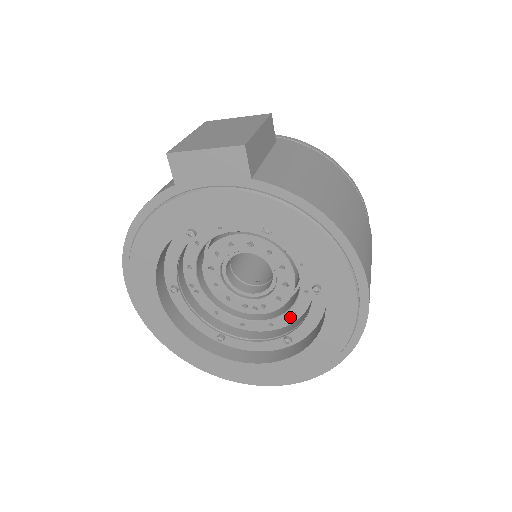
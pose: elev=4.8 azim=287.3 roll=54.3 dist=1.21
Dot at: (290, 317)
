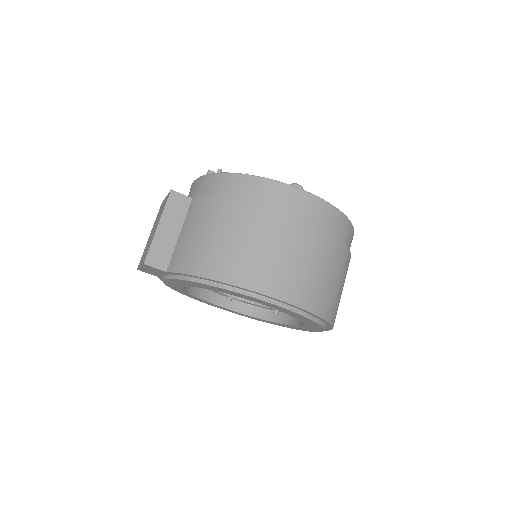
Dot at: occluded
